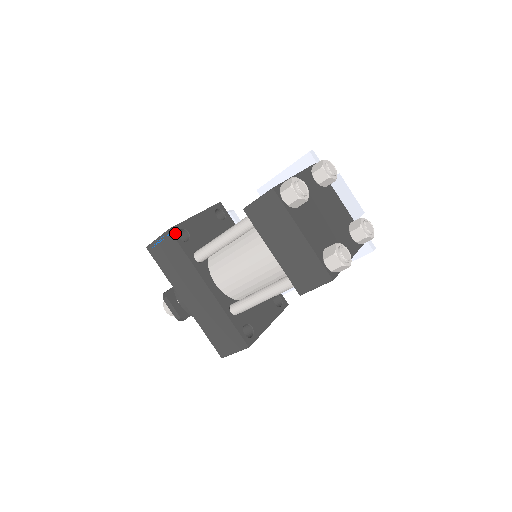
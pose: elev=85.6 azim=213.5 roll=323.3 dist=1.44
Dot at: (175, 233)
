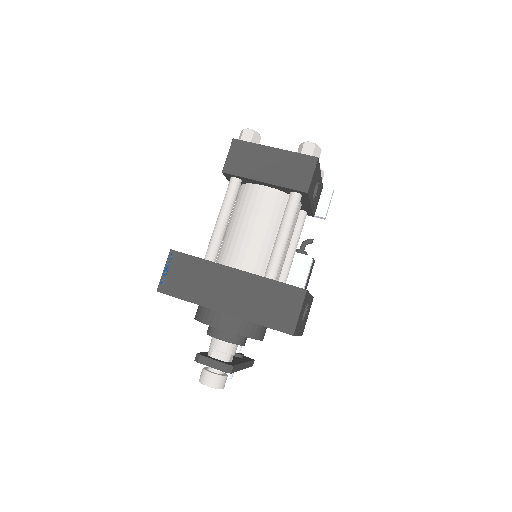
Dot at: (177, 252)
